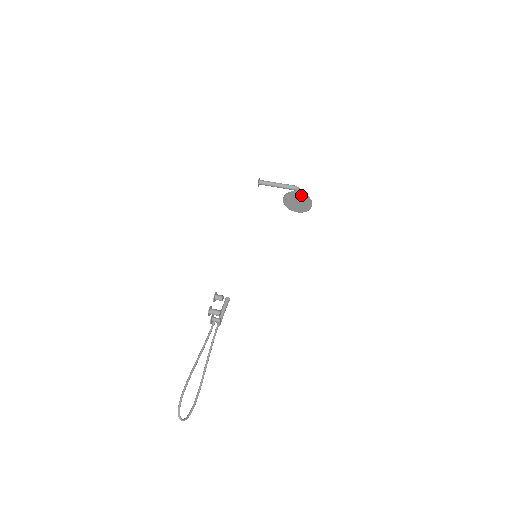
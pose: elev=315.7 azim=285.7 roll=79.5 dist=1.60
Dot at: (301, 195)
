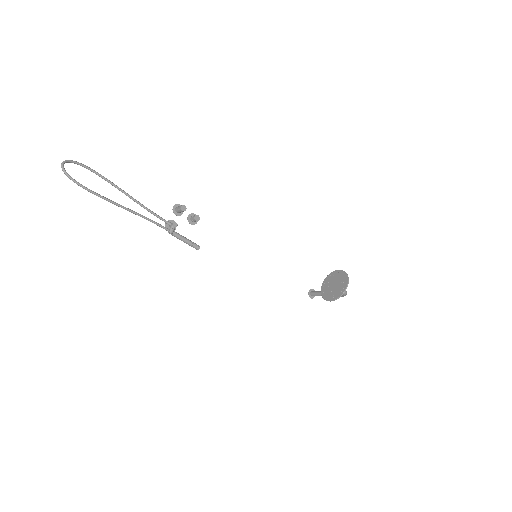
Dot at: (341, 273)
